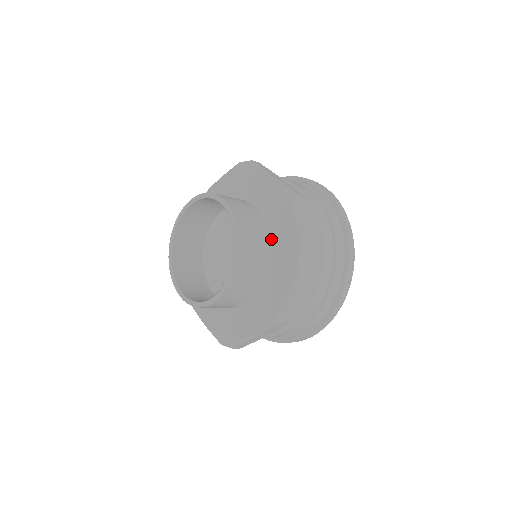
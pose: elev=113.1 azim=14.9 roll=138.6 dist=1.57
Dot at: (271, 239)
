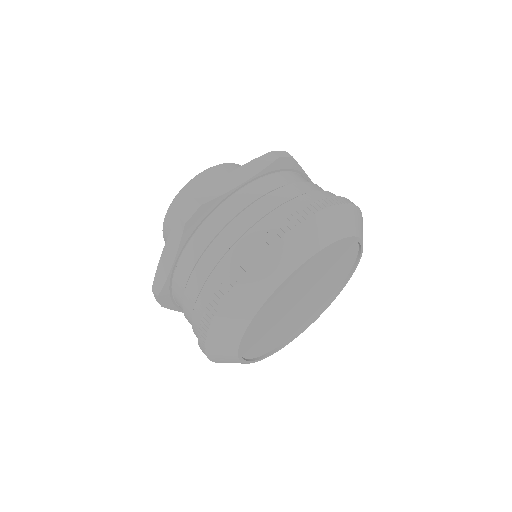
Dot at: occluded
